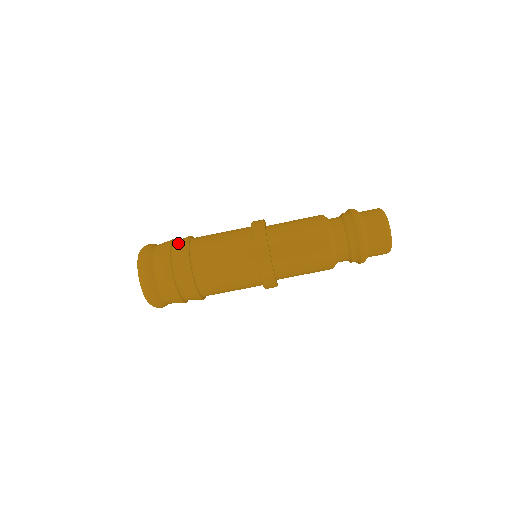
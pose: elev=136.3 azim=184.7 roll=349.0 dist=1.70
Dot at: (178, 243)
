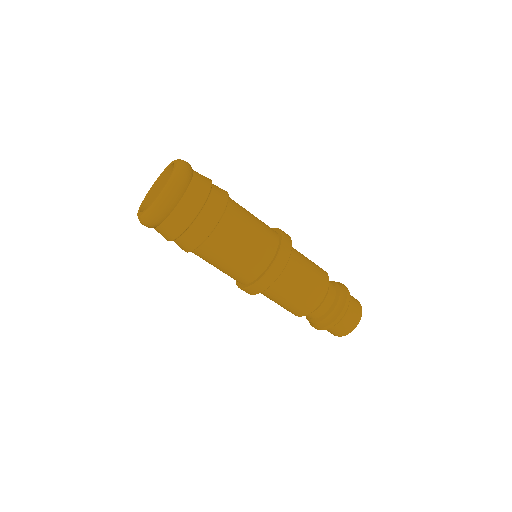
Dot at: (211, 208)
